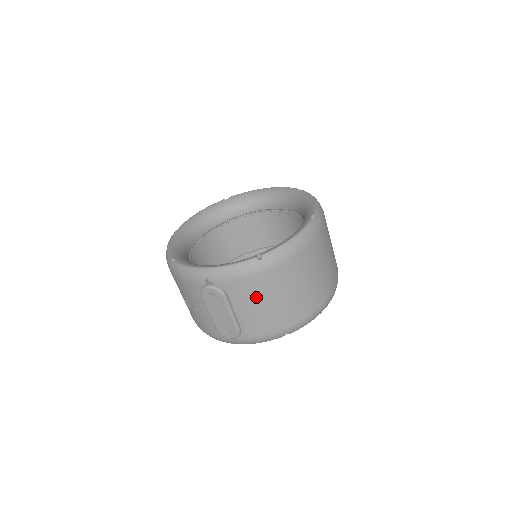
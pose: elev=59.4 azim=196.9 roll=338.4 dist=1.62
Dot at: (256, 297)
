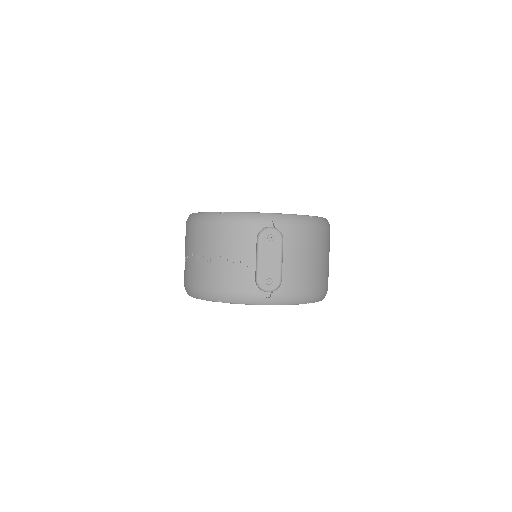
Dot at: (303, 250)
